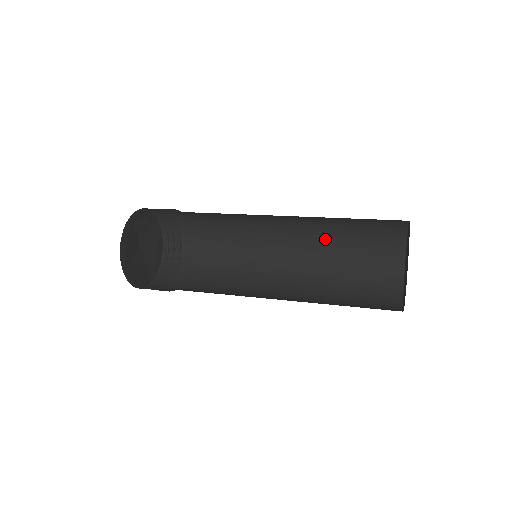
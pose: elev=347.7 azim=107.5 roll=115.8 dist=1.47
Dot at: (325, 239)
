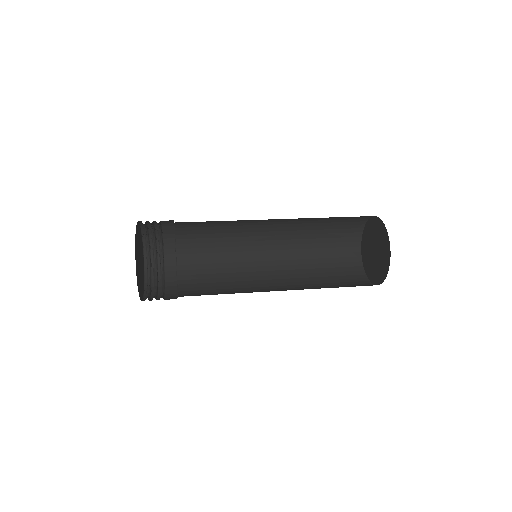
Dot at: (301, 233)
